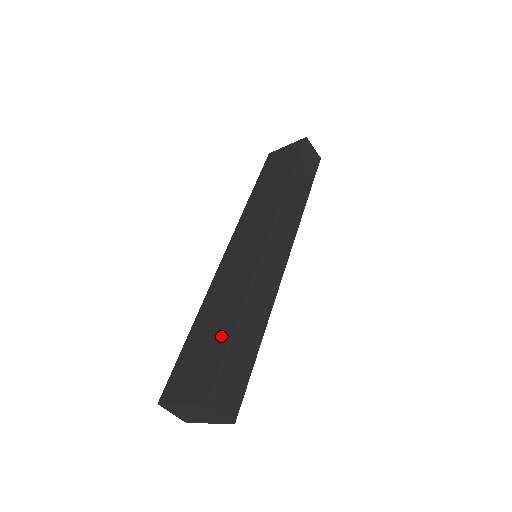
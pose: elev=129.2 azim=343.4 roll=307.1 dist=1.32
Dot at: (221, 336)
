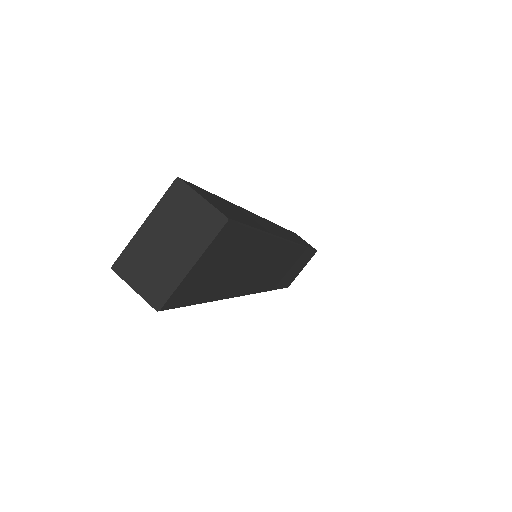
Dot at: occluded
